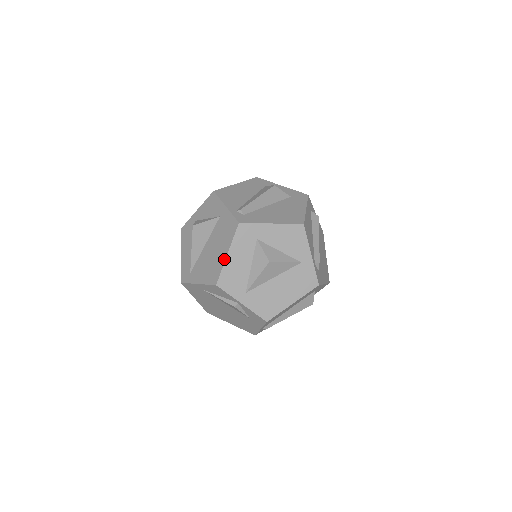
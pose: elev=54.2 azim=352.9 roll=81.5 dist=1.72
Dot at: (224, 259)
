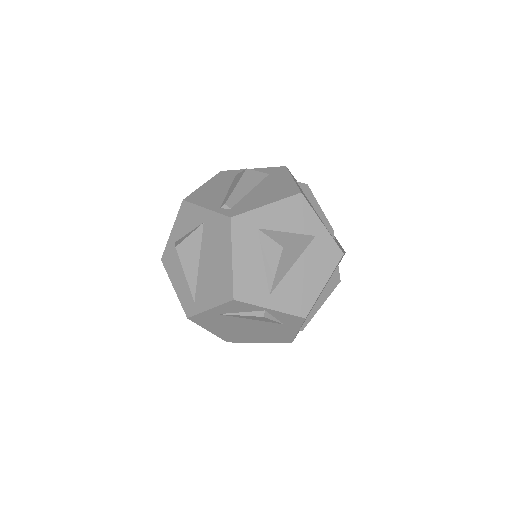
Dot at: (230, 266)
